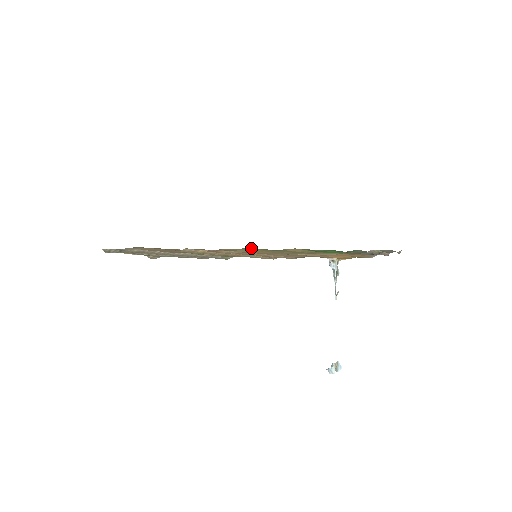
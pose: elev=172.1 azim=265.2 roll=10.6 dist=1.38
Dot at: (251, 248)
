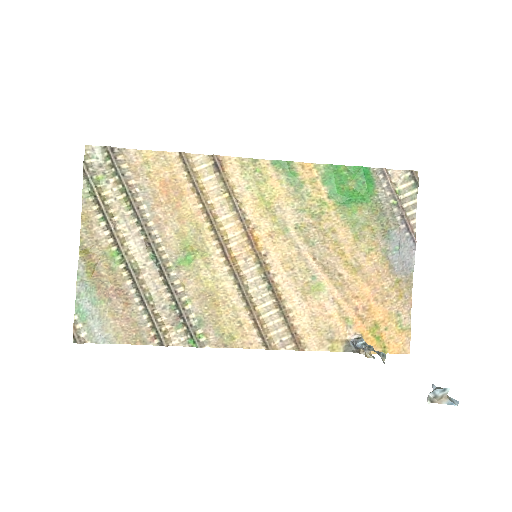
Dot at: (263, 161)
